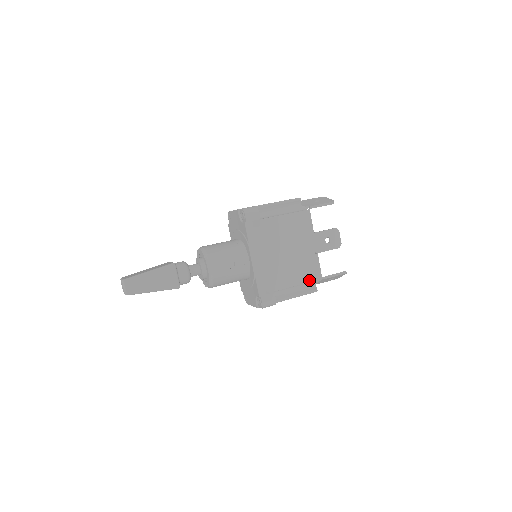
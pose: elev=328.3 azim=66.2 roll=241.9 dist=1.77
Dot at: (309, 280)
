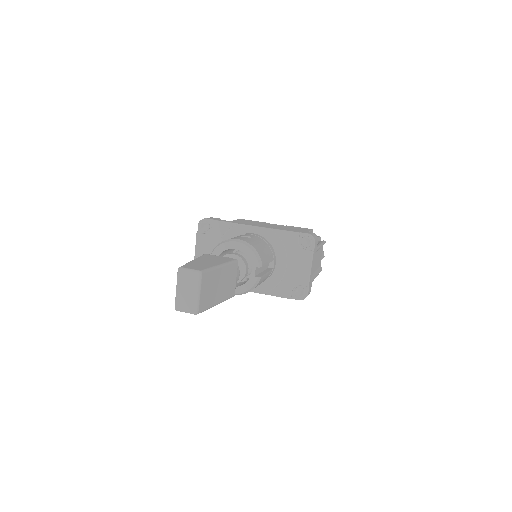
Dot at: occluded
